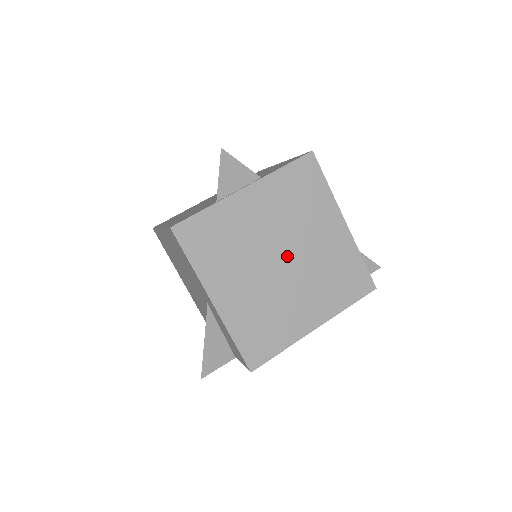
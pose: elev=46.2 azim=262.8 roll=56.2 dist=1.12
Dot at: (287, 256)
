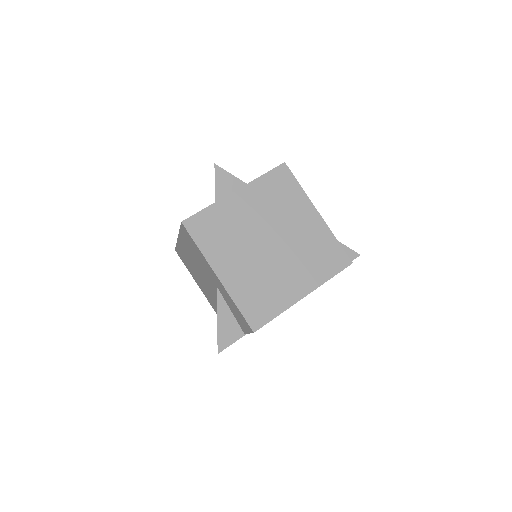
Dot at: (274, 240)
